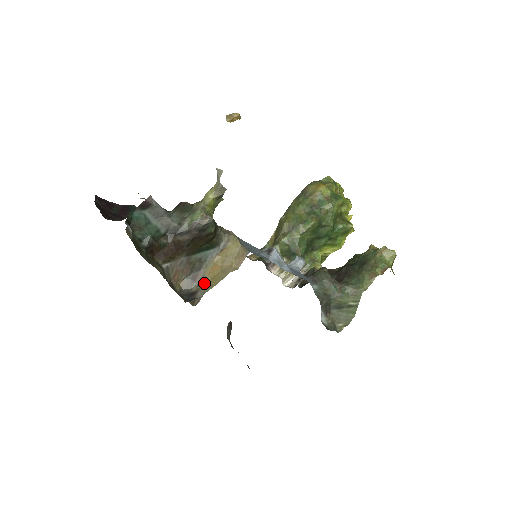
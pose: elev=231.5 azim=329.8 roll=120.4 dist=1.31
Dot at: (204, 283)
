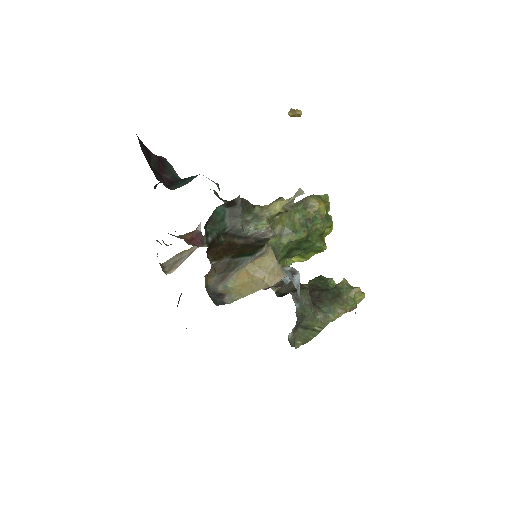
Dot at: (231, 286)
